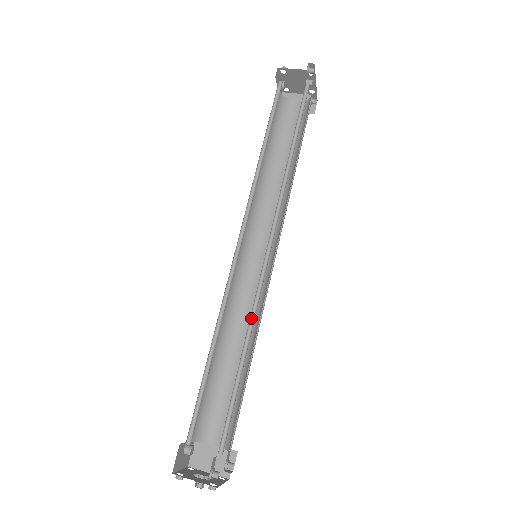
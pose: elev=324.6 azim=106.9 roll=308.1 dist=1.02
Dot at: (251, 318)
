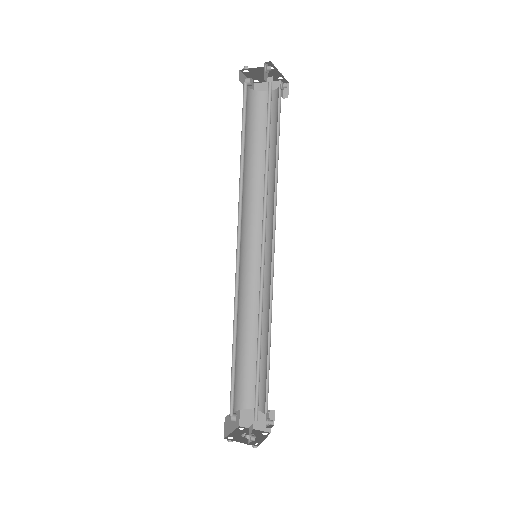
Dot at: (260, 313)
